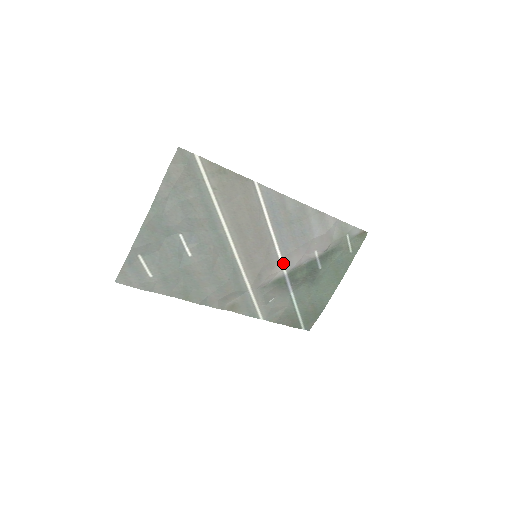
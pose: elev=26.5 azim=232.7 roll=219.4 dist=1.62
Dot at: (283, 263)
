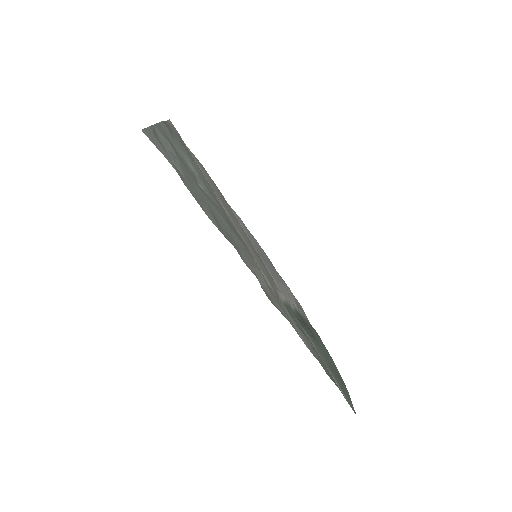
Dot at: occluded
